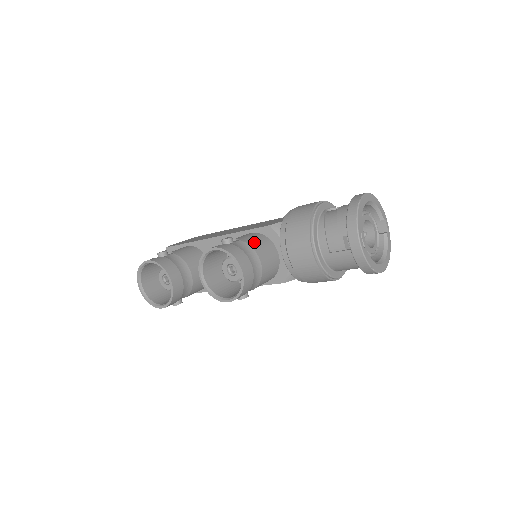
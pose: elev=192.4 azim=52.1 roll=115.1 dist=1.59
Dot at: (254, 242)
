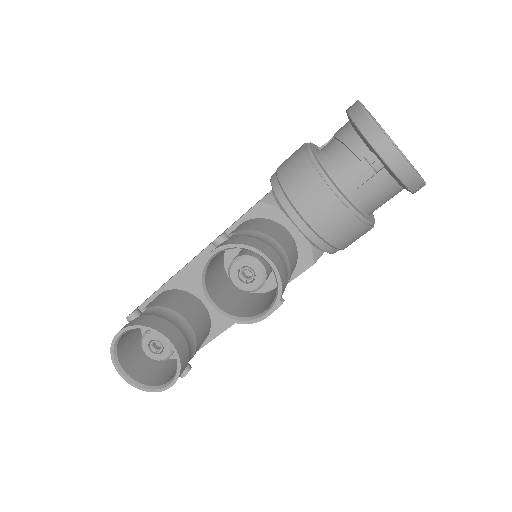
Dot at: (255, 226)
